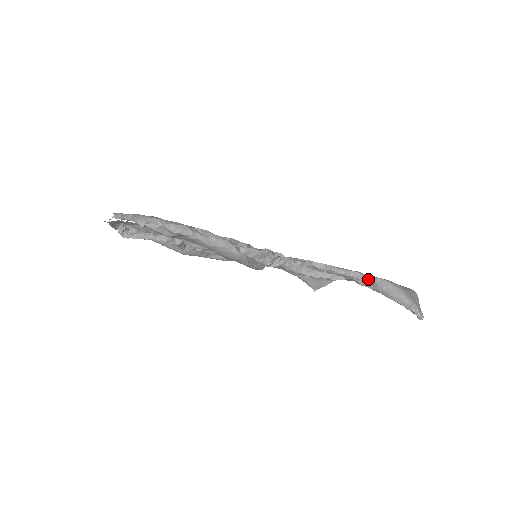
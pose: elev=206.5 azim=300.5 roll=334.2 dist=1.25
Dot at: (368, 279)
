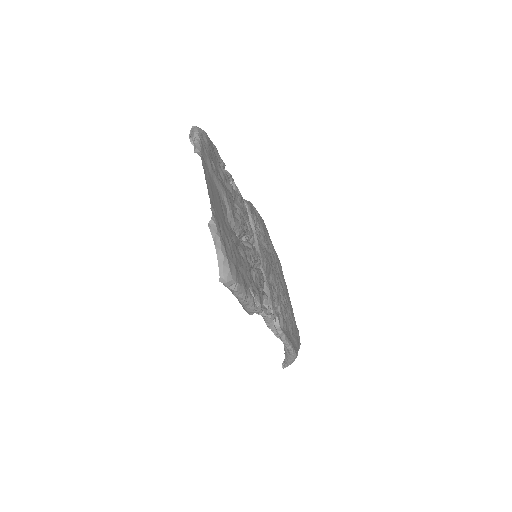
Dot at: (290, 351)
